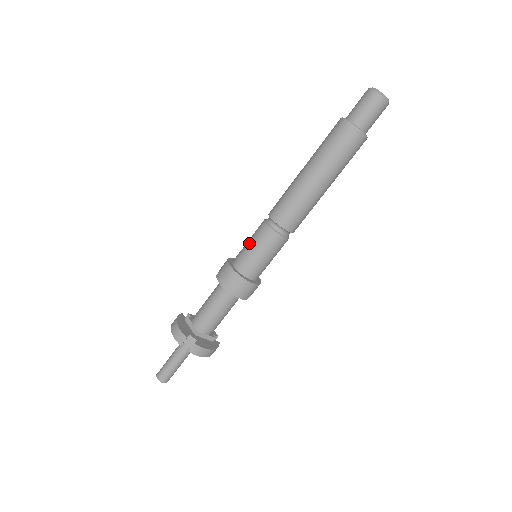
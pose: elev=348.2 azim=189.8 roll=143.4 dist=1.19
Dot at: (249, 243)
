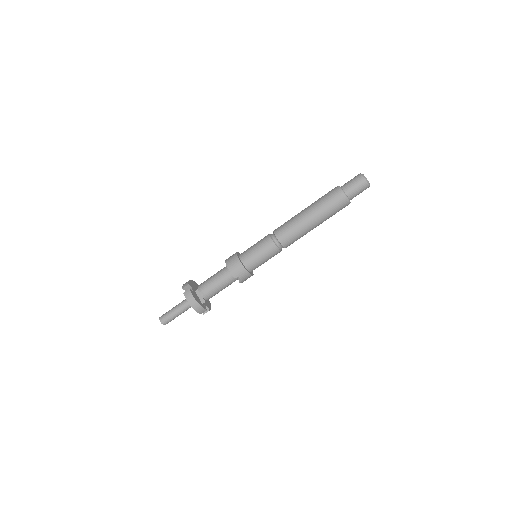
Dot at: occluded
